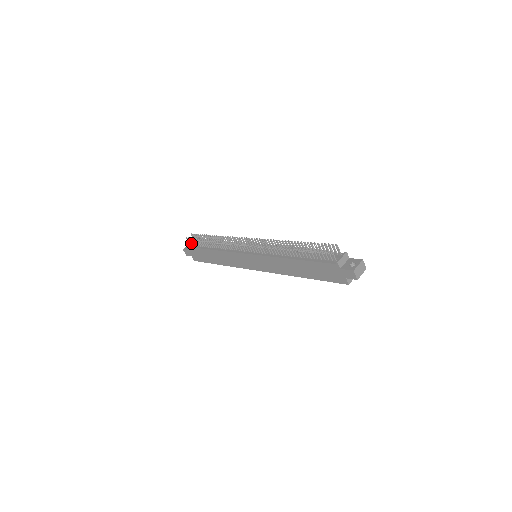
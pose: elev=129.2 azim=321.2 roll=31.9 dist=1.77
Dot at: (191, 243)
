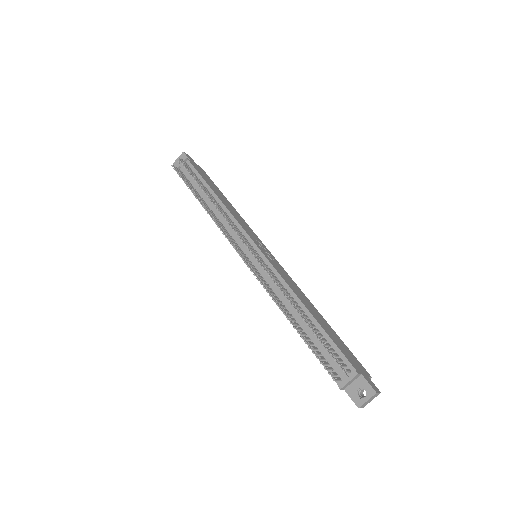
Dot at: (179, 172)
